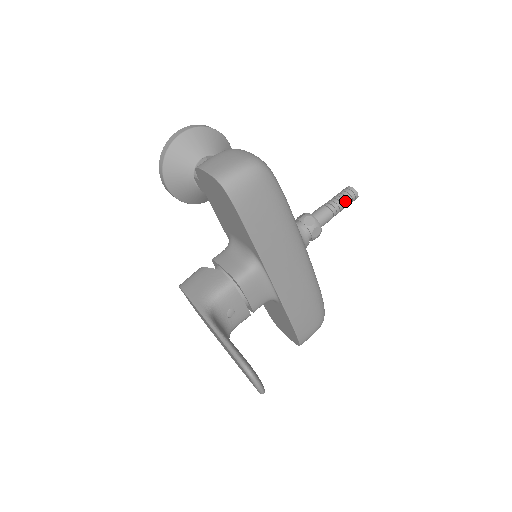
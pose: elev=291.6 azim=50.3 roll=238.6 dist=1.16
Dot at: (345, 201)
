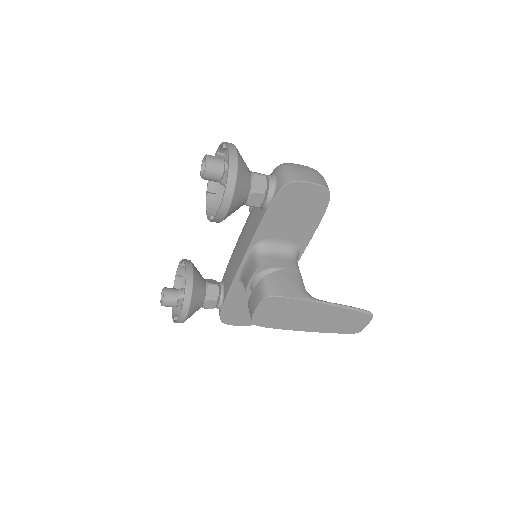
Dot at: occluded
